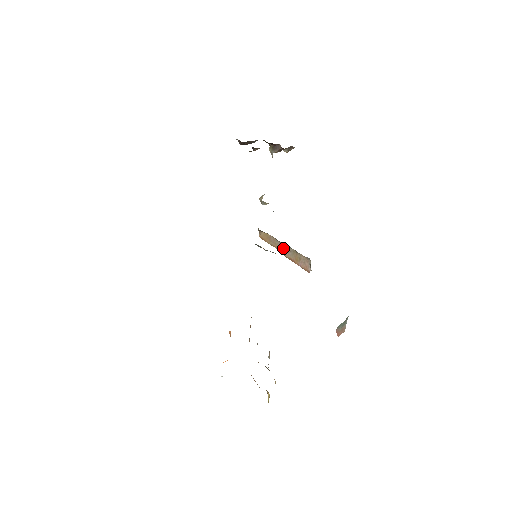
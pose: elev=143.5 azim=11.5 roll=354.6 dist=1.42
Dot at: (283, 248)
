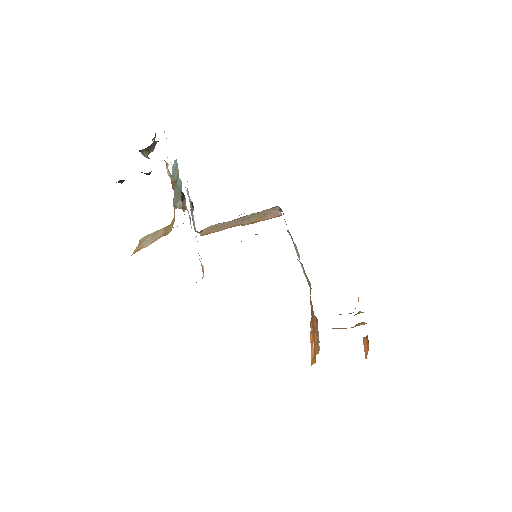
Dot at: (238, 222)
